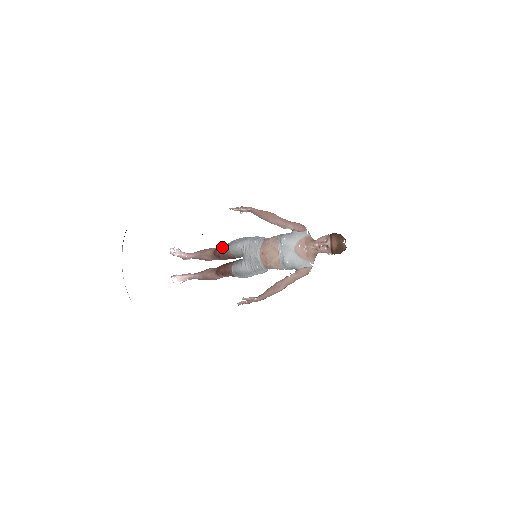
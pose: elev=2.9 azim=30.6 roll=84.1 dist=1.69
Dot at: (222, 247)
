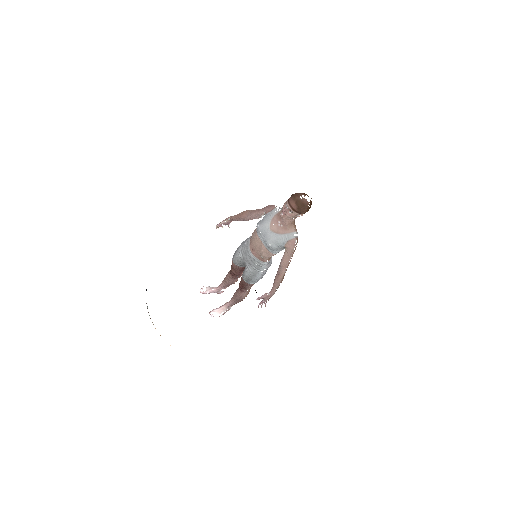
Dot at: (231, 265)
